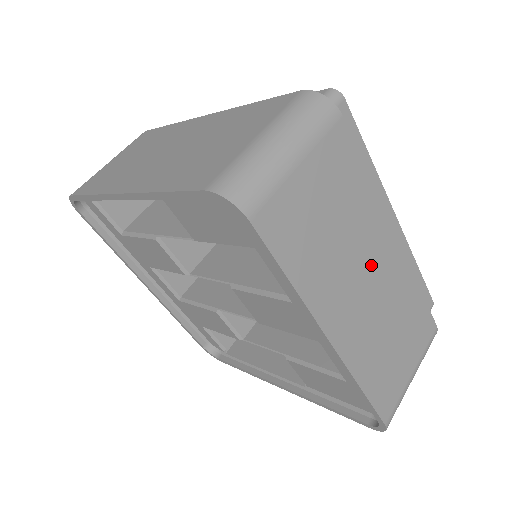
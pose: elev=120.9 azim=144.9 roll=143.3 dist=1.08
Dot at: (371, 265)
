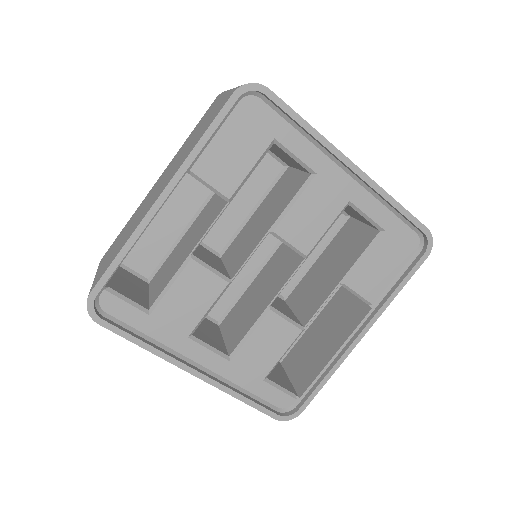
Dot at: occluded
